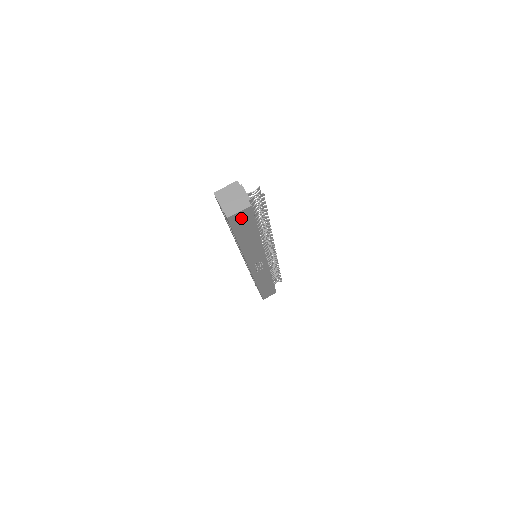
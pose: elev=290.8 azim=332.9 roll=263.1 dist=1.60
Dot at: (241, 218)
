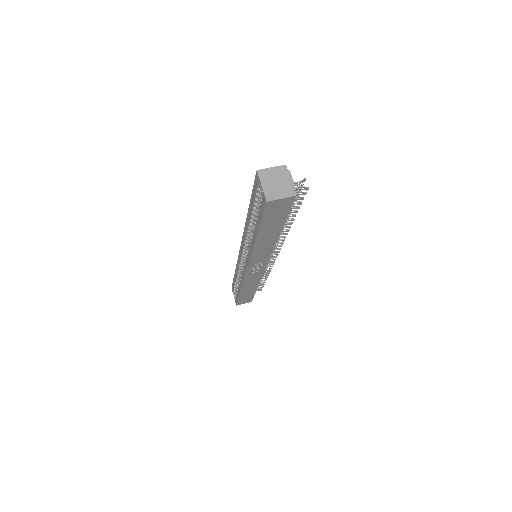
Dot at: (278, 207)
